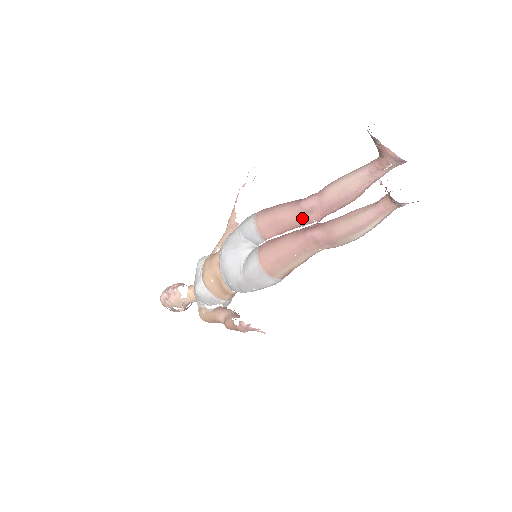
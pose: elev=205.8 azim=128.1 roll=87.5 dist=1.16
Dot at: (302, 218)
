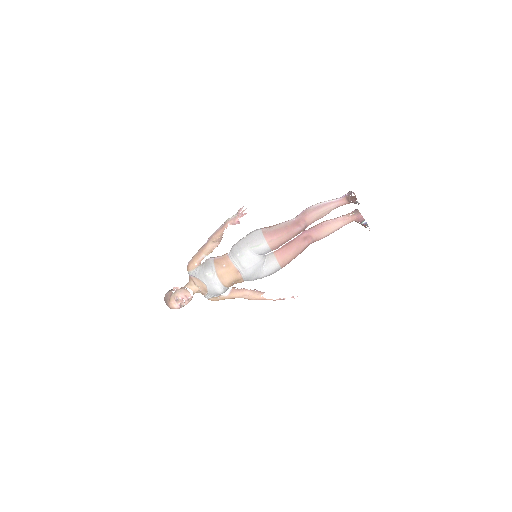
Dot at: occluded
